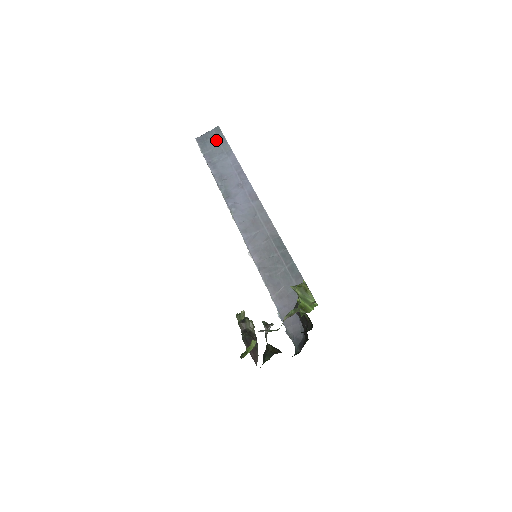
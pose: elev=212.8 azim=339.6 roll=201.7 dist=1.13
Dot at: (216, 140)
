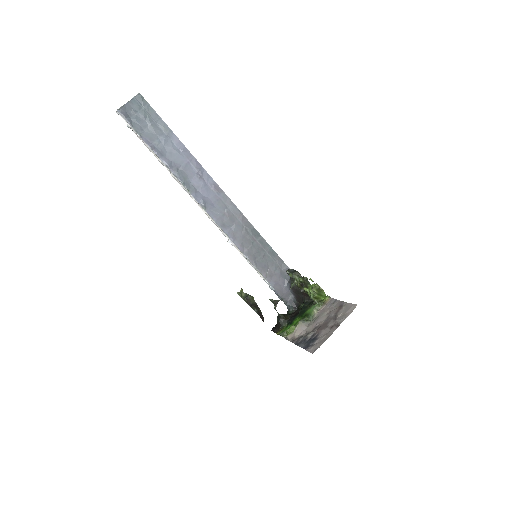
Dot at: (147, 115)
